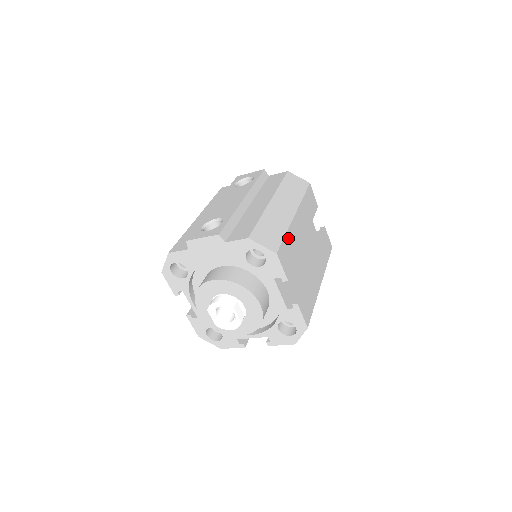
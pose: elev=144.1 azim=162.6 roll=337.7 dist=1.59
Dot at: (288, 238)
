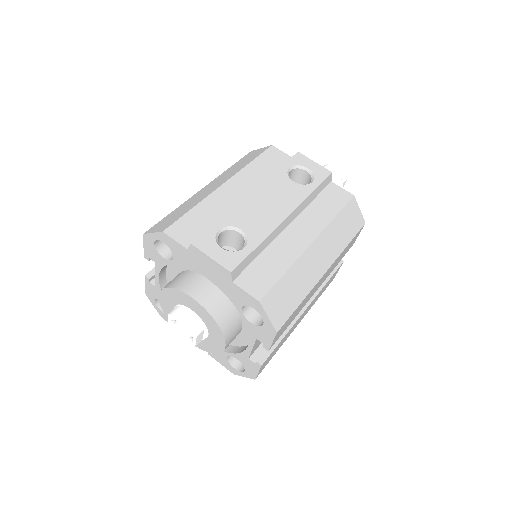
Dot at: (300, 305)
